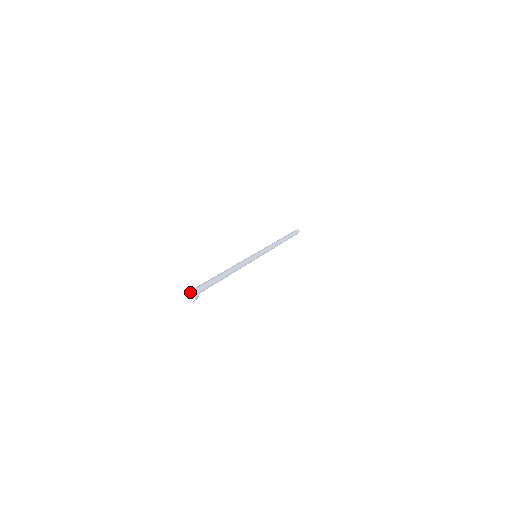
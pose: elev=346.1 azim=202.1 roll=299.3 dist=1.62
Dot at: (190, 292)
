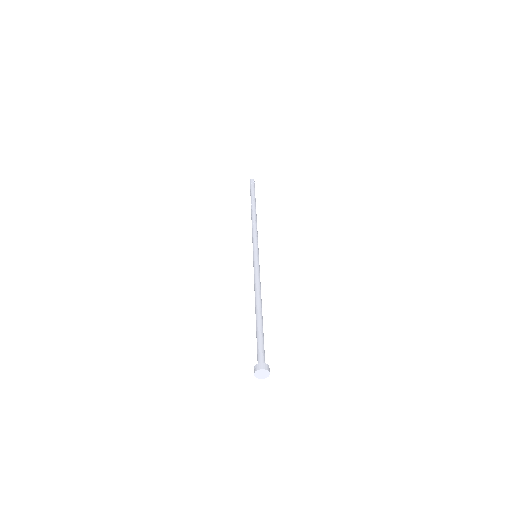
Dot at: (261, 371)
